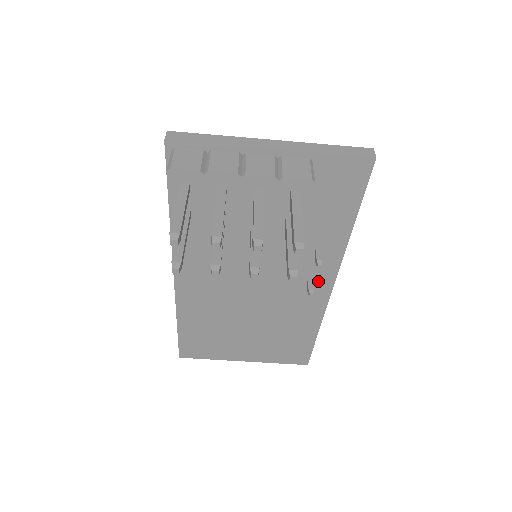
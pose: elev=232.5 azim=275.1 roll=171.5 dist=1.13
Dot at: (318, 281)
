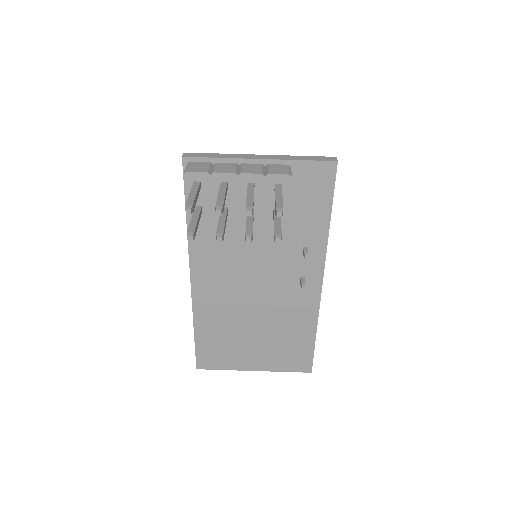
Dot at: (309, 278)
